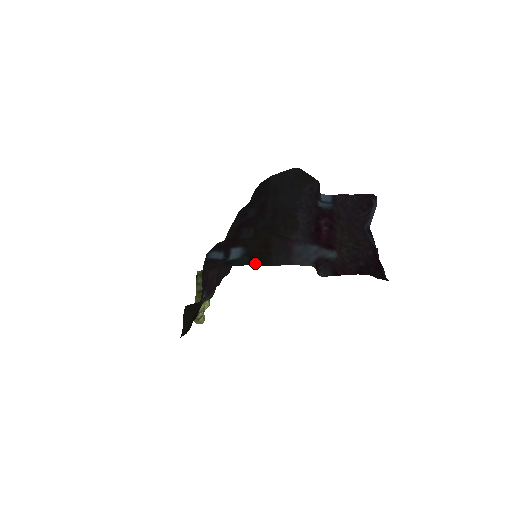
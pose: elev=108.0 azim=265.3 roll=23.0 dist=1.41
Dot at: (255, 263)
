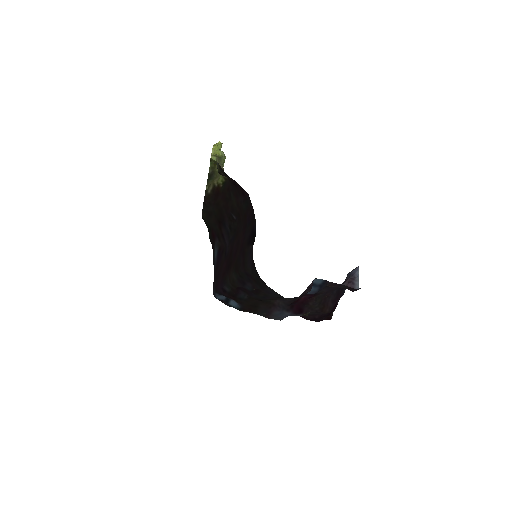
Dot at: occluded
